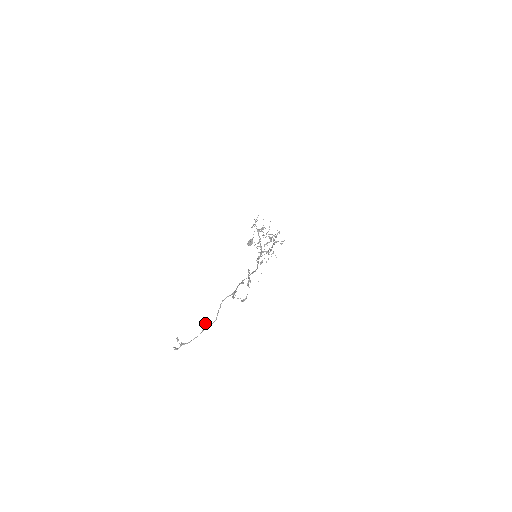
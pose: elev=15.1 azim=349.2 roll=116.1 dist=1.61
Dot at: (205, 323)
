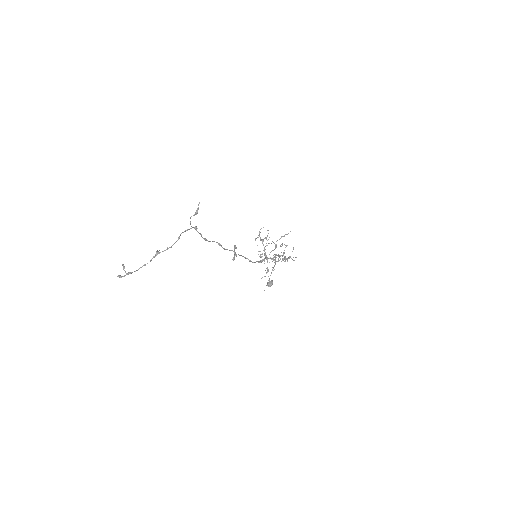
Dot at: (157, 250)
